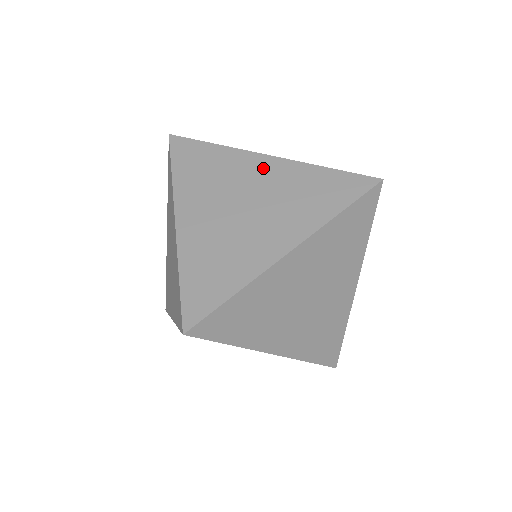
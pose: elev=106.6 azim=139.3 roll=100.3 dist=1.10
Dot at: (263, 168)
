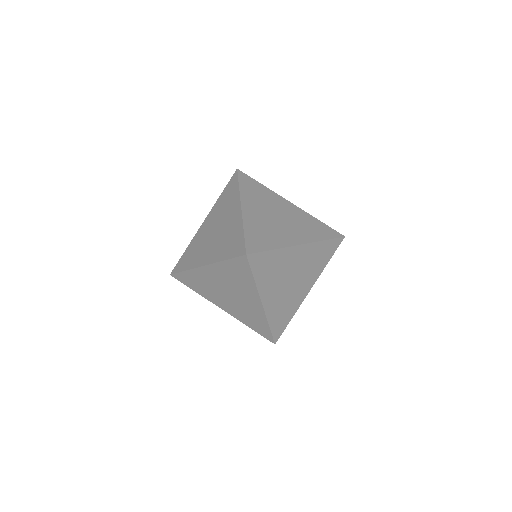
Dot at: (299, 254)
